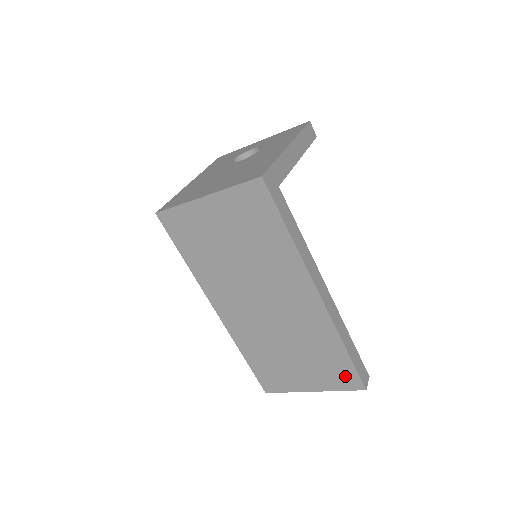
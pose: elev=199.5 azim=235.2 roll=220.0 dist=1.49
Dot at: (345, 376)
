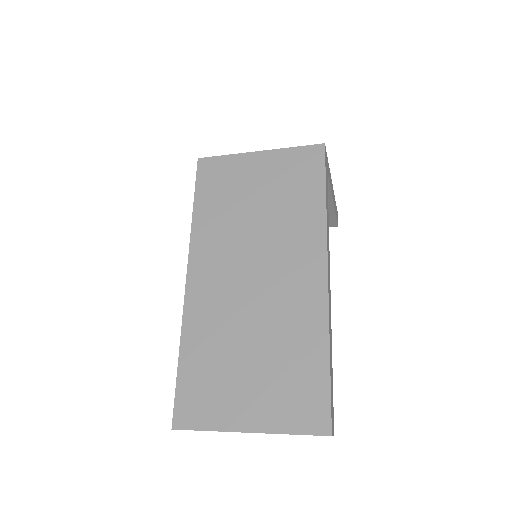
Dot at: (310, 404)
